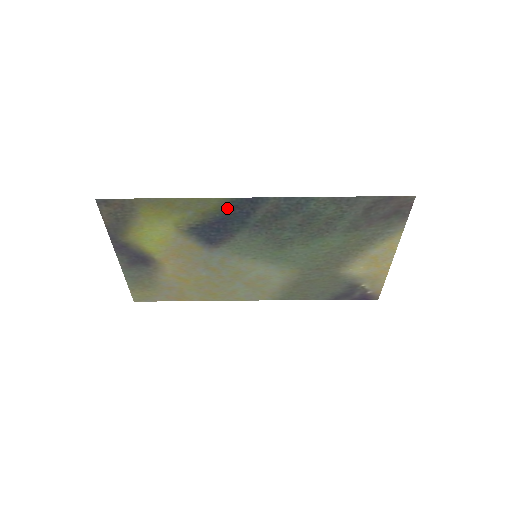
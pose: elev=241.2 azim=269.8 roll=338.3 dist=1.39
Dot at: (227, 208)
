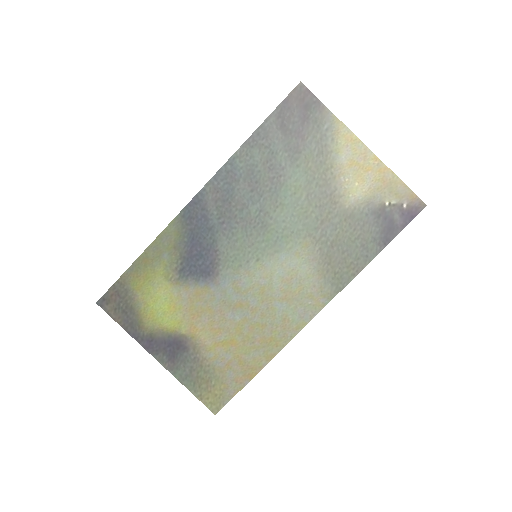
Dot at: (185, 226)
